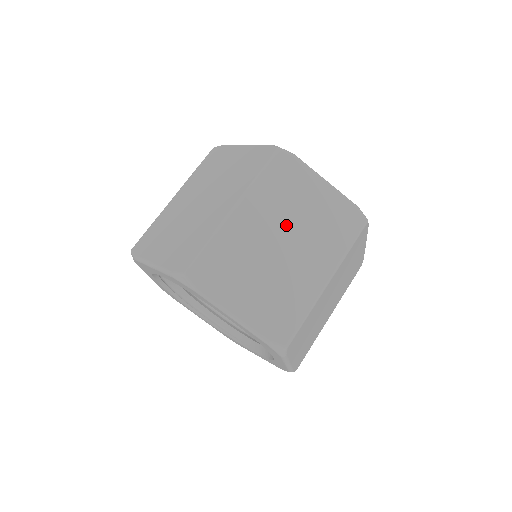
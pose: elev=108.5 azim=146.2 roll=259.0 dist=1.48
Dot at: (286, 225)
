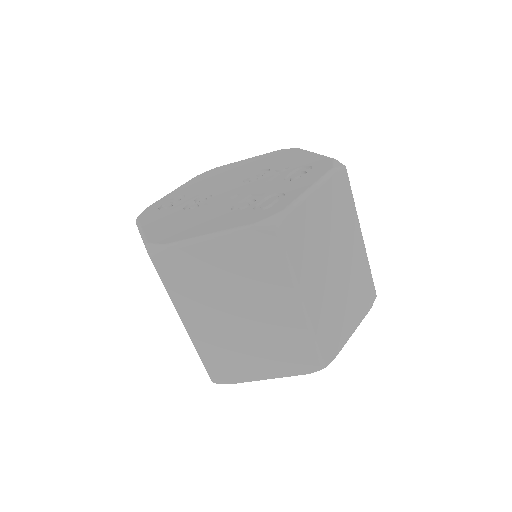
Dot at: (326, 256)
